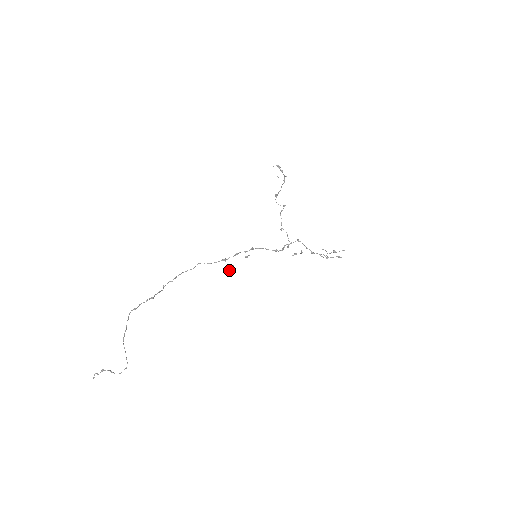
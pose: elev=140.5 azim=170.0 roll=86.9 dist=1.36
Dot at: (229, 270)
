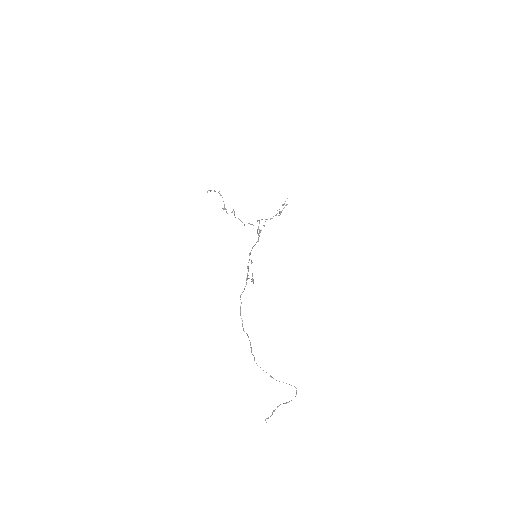
Dot at: occluded
